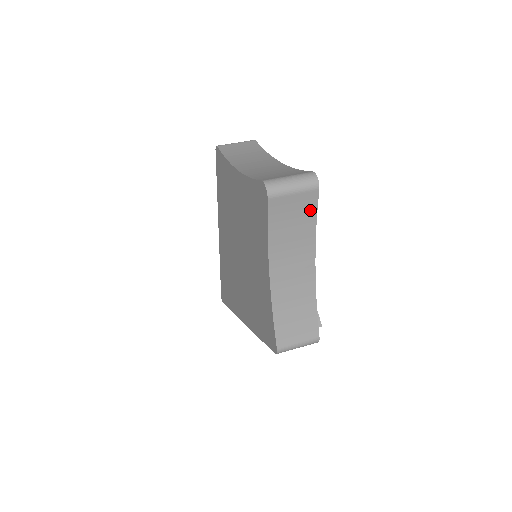
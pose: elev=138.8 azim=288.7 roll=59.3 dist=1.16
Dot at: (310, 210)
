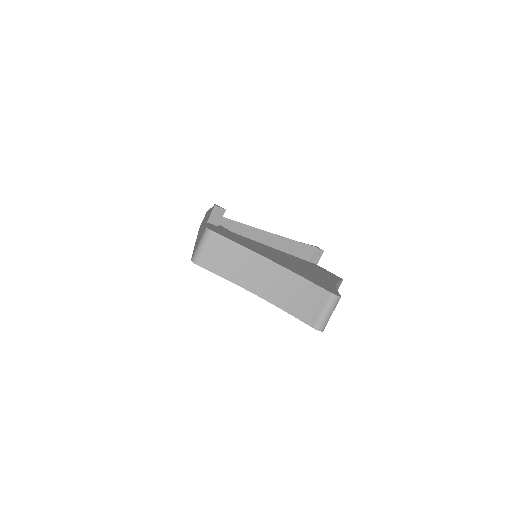
Dot at: occluded
